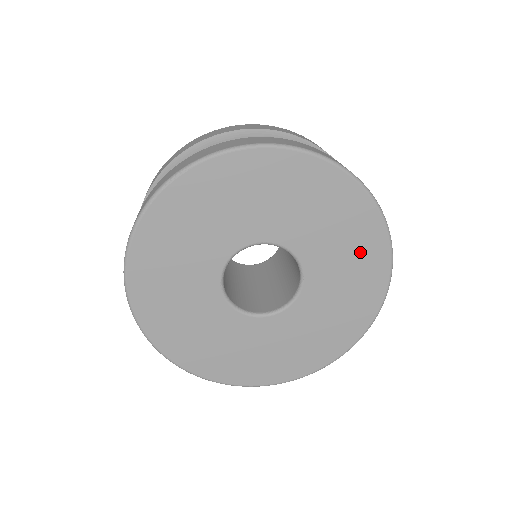
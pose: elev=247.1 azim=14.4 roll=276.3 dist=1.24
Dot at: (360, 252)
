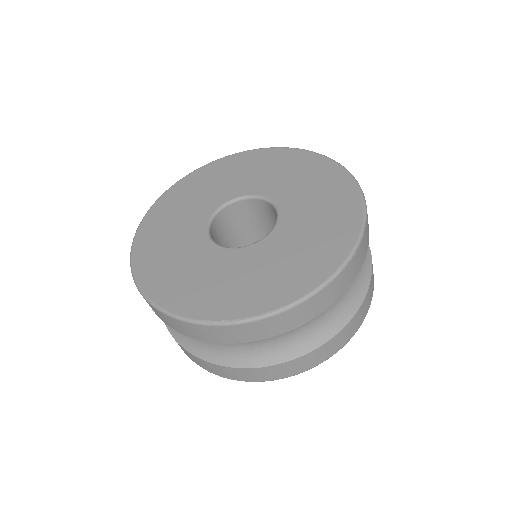
Dot at: (325, 240)
